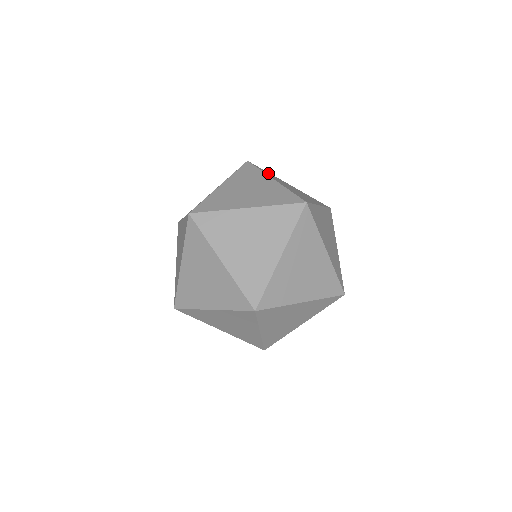
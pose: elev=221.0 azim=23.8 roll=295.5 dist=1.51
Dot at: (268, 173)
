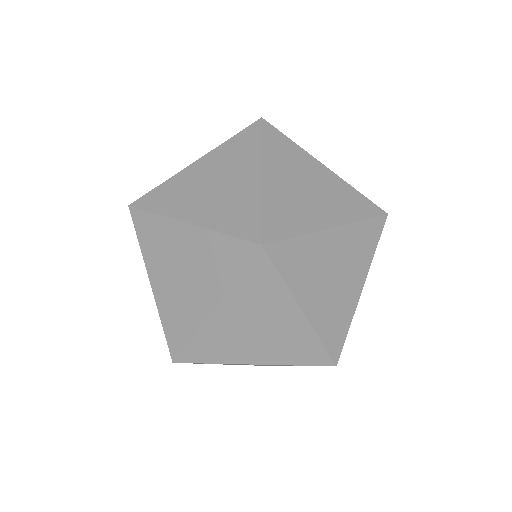
Dot at: occluded
